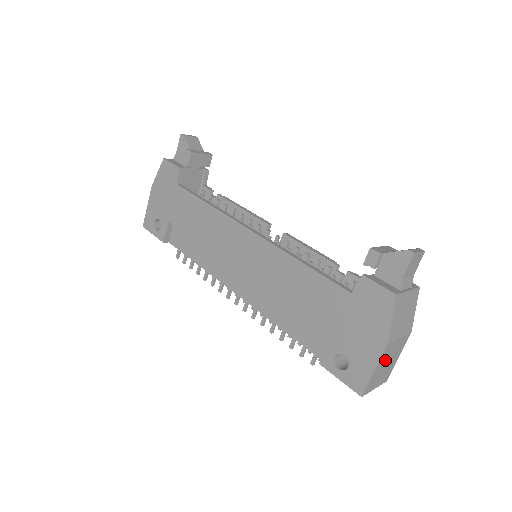
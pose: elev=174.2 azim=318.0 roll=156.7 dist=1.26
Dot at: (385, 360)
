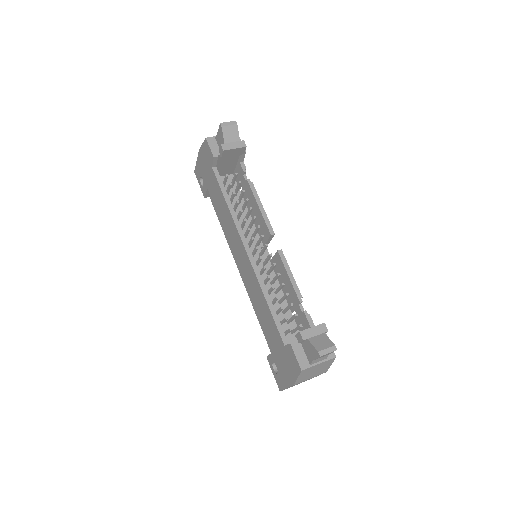
Dot at: occluded
